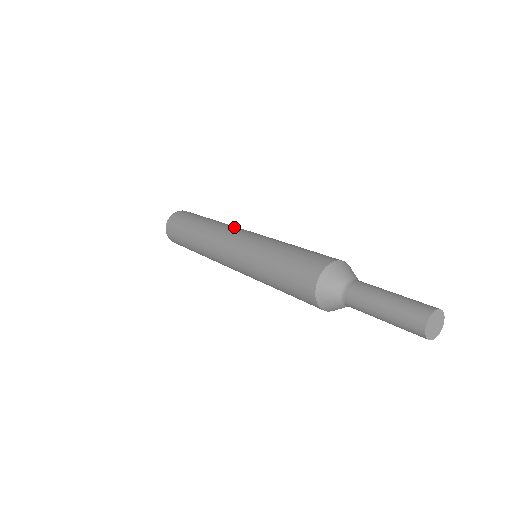
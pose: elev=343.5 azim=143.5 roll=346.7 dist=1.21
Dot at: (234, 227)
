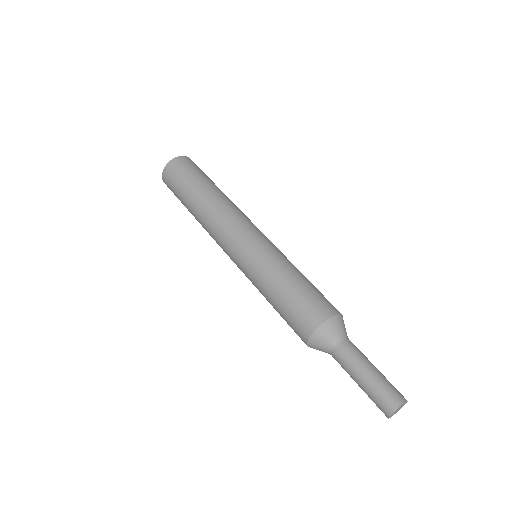
Dot at: (219, 232)
